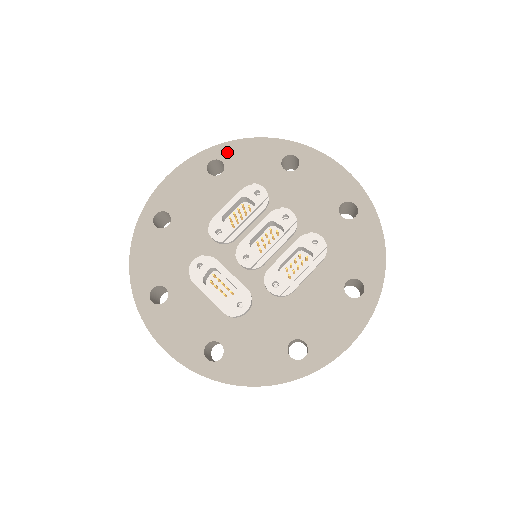
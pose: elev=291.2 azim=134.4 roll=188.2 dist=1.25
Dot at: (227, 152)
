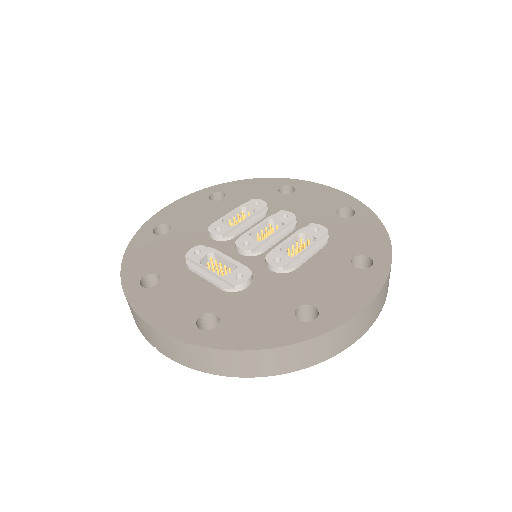
Dot at: (228, 187)
